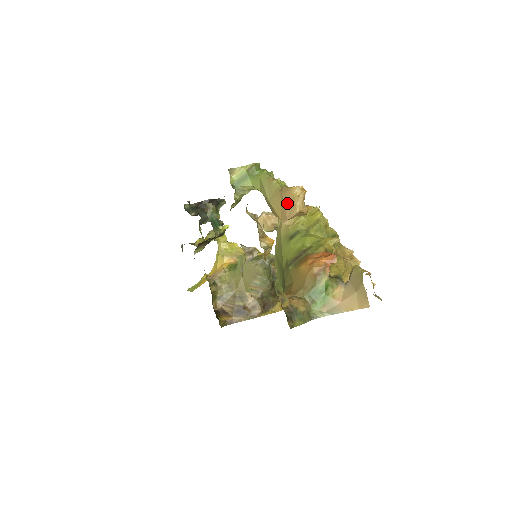
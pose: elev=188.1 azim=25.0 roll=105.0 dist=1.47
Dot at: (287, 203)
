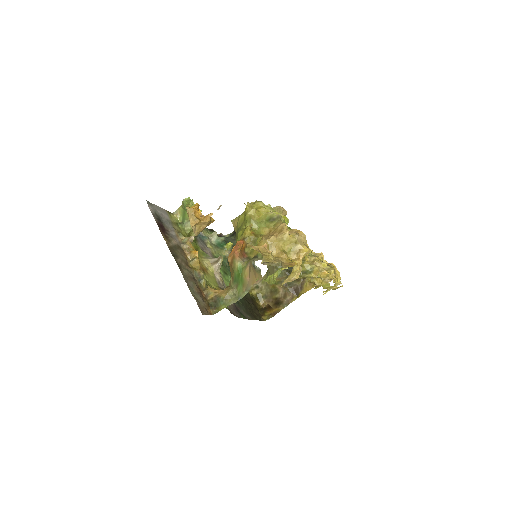
Dot at: occluded
